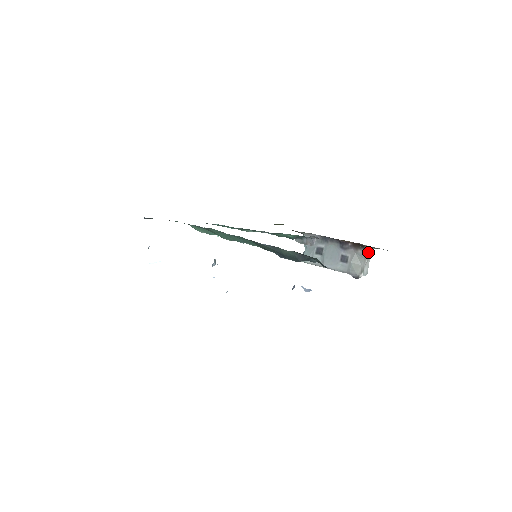
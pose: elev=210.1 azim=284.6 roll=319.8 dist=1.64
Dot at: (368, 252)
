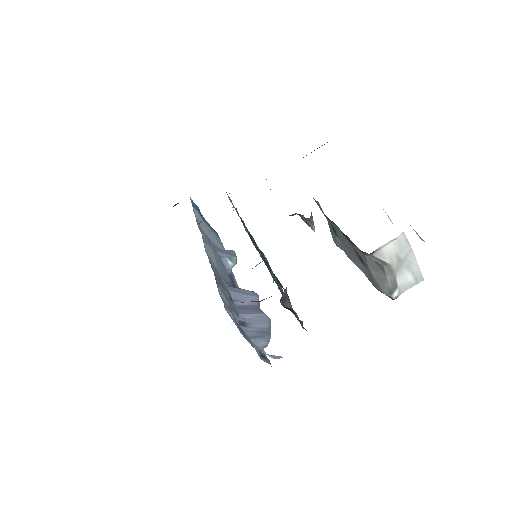
Dot at: (388, 250)
